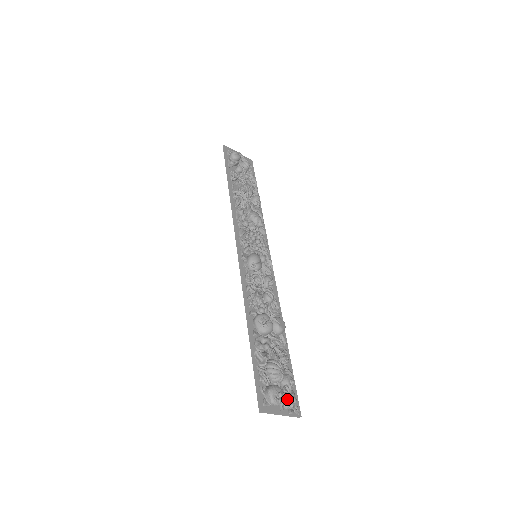
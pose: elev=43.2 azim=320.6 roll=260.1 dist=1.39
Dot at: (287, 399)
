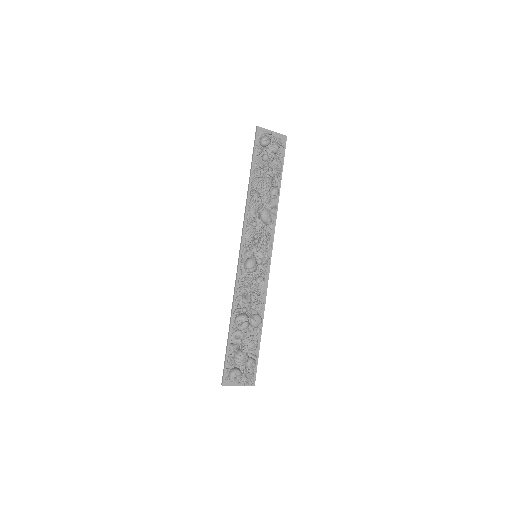
Dot at: (244, 378)
